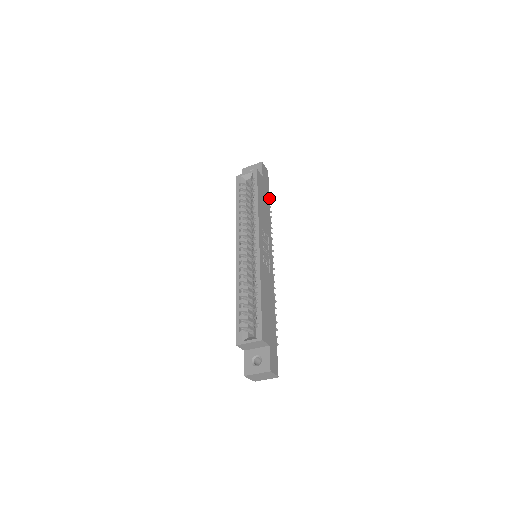
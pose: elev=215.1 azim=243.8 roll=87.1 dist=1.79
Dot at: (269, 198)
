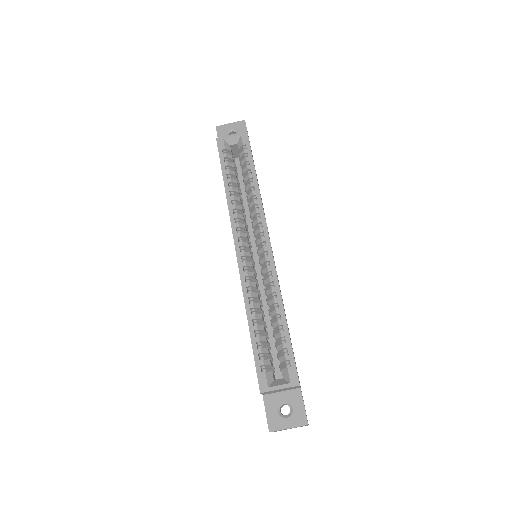
Dot at: occluded
